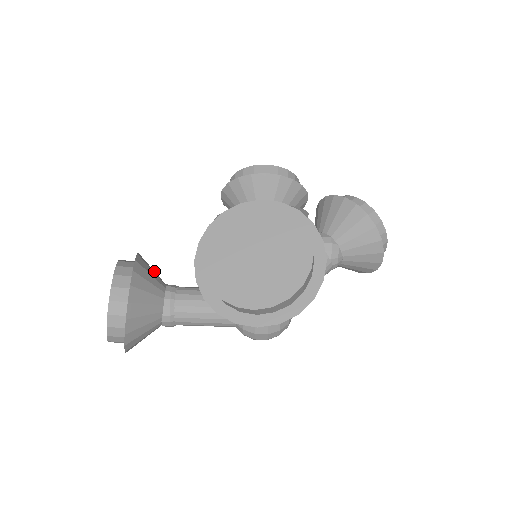
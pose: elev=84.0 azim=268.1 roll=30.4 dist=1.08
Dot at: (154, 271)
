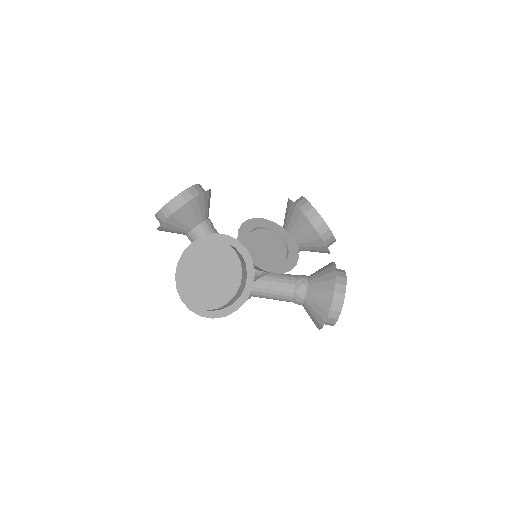
Dot at: (208, 206)
